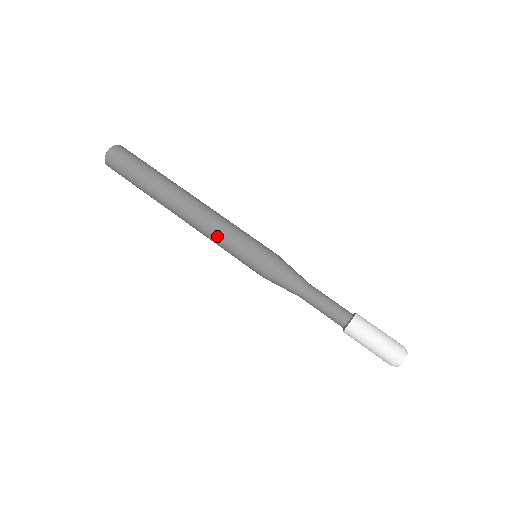
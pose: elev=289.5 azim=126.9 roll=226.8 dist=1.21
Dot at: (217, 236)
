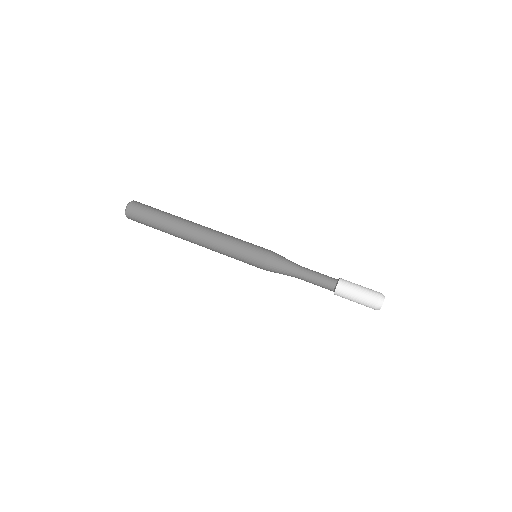
Dot at: (224, 246)
